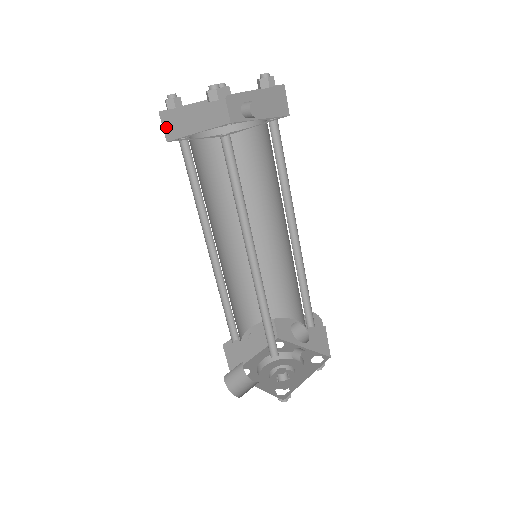
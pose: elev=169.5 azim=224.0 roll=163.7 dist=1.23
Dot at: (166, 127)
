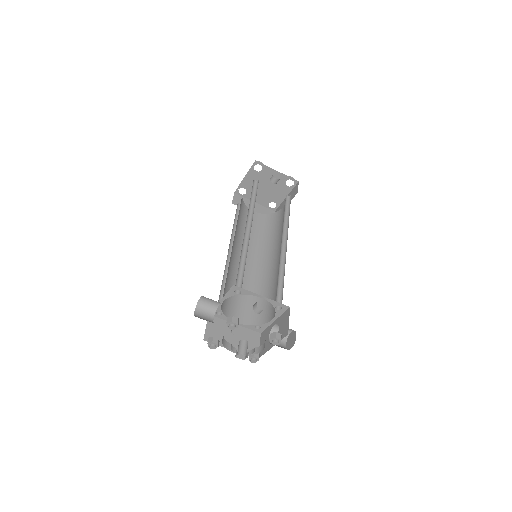
Dot at: (235, 199)
